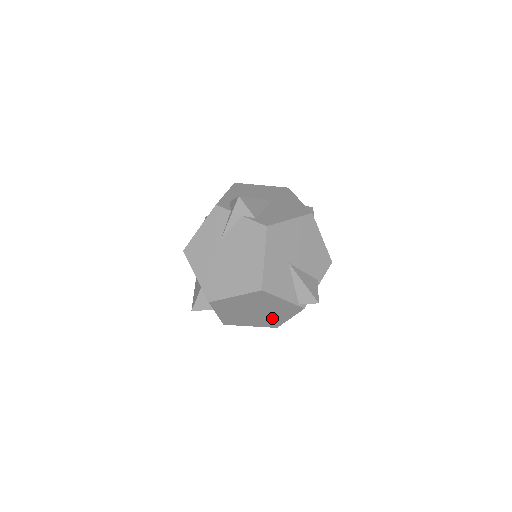
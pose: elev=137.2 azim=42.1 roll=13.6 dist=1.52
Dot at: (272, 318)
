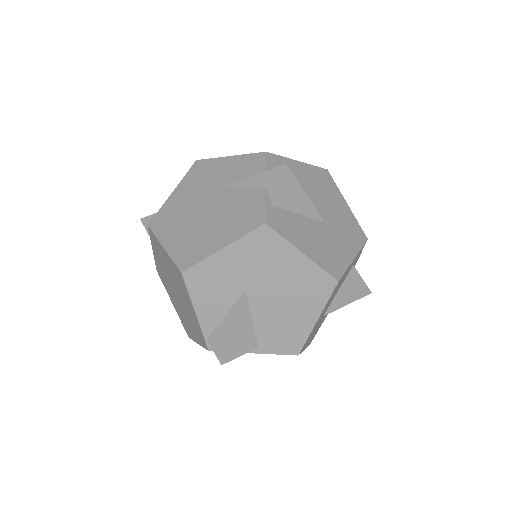
Dot at: (187, 320)
